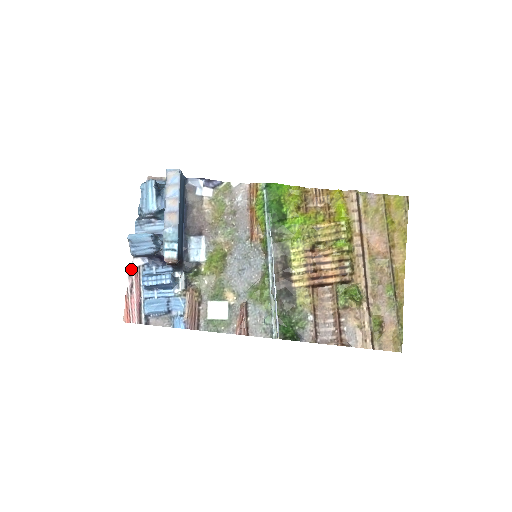
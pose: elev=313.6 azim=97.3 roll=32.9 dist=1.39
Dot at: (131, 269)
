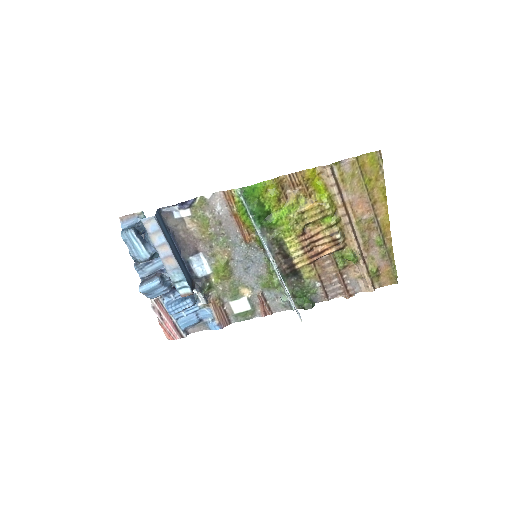
Dot at: (152, 302)
